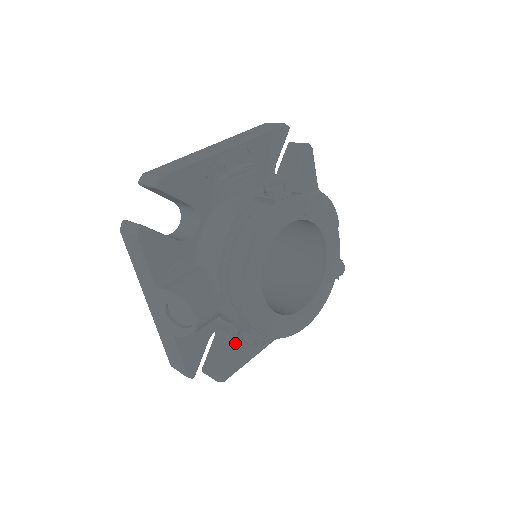
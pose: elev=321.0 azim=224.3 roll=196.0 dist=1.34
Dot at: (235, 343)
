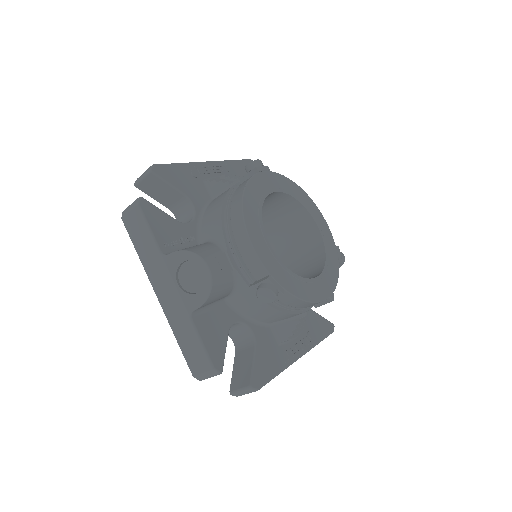
Dot at: (259, 345)
